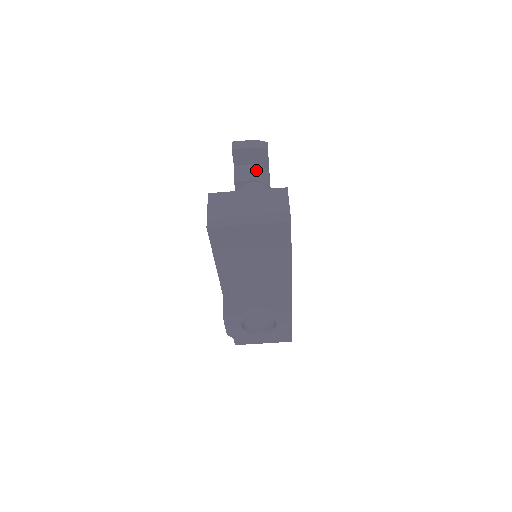
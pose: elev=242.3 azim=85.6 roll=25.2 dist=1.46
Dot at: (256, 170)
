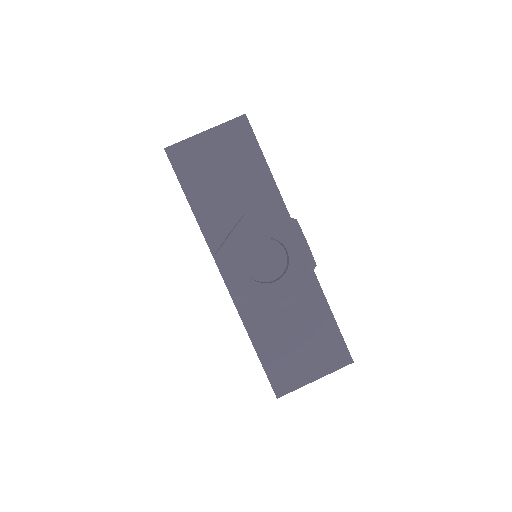
Dot at: occluded
